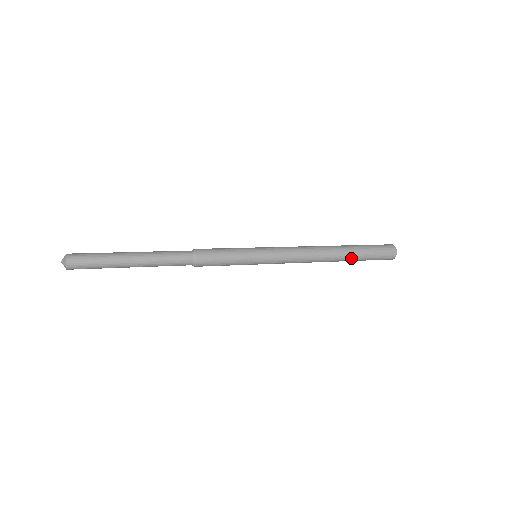
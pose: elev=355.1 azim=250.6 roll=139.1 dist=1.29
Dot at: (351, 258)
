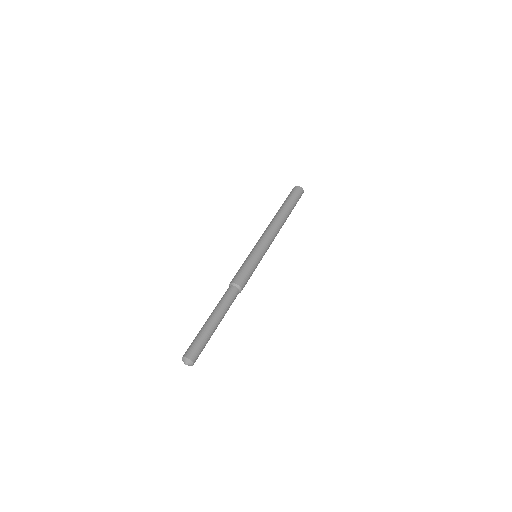
Dot at: (290, 211)
